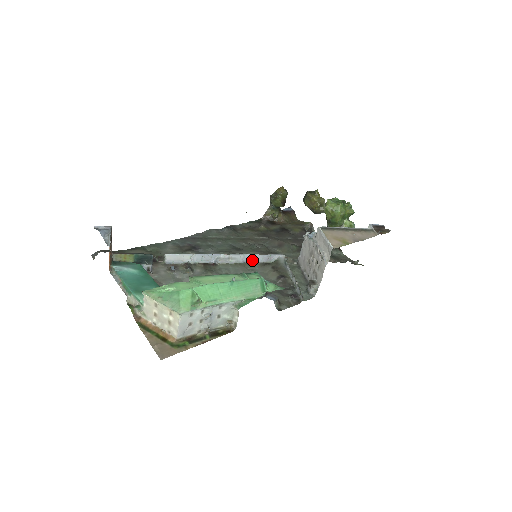
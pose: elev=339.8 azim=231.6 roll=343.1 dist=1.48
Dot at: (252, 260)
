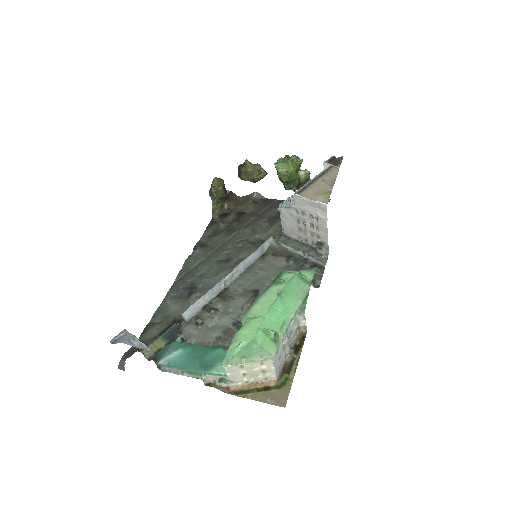
Dot at: (250, 261)
